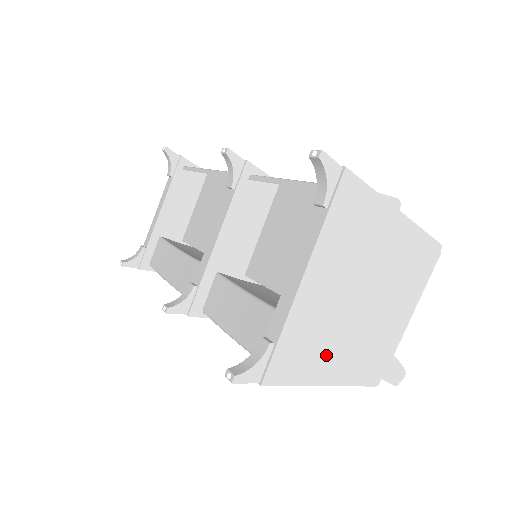
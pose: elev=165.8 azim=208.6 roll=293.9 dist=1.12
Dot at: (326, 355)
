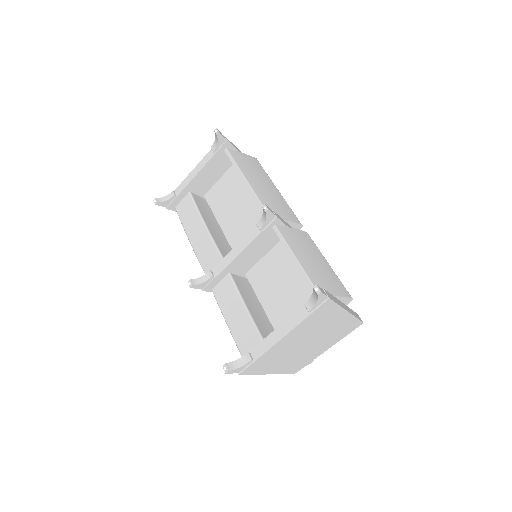
Dot at: (276, 364)
